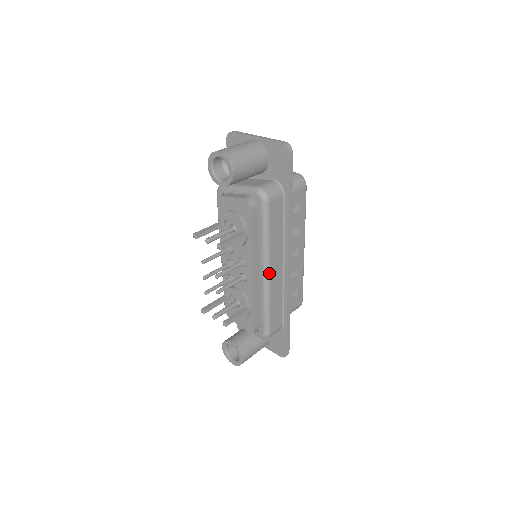
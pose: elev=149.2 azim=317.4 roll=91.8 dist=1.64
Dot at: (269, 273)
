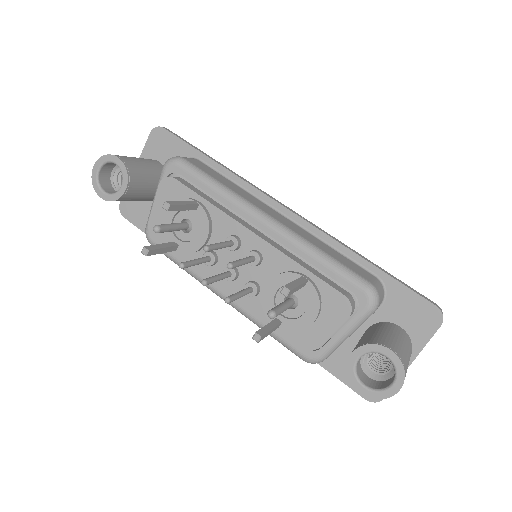
Dot at: (269, 216)
